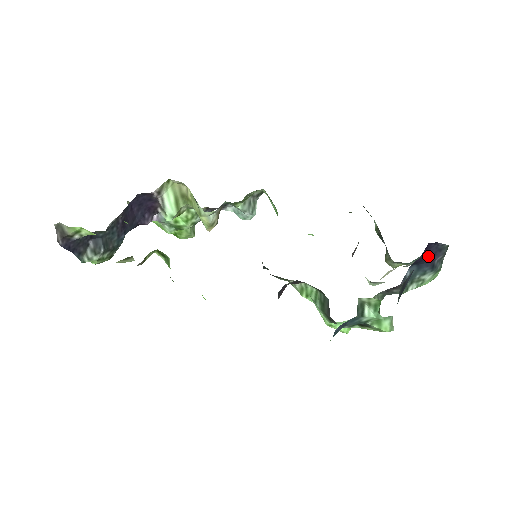
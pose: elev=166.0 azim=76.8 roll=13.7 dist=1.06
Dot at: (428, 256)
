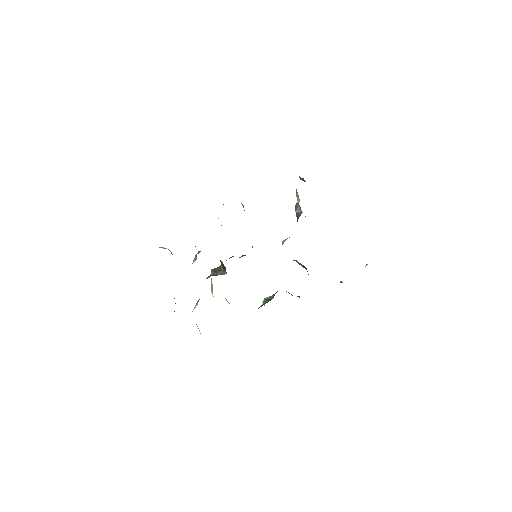
Dot at: occluded
